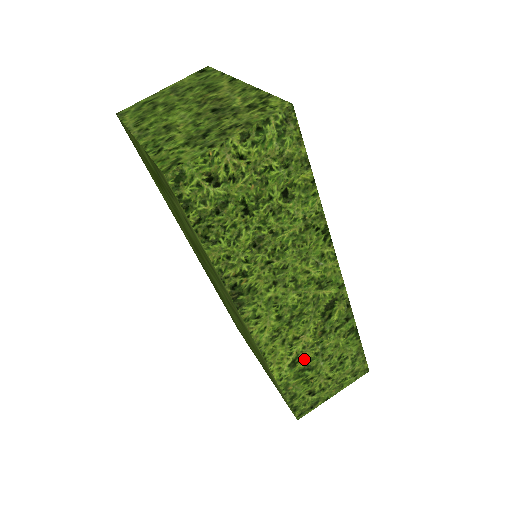
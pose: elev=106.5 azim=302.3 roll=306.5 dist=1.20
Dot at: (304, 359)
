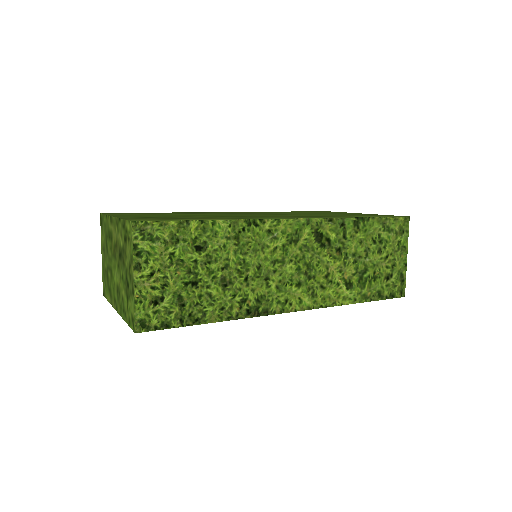
Dot at: (351, 274)
